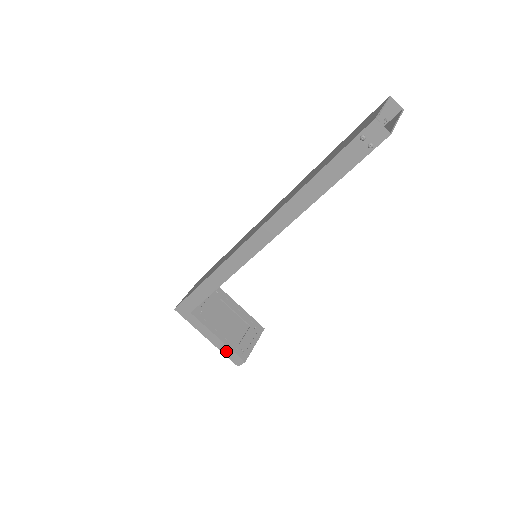
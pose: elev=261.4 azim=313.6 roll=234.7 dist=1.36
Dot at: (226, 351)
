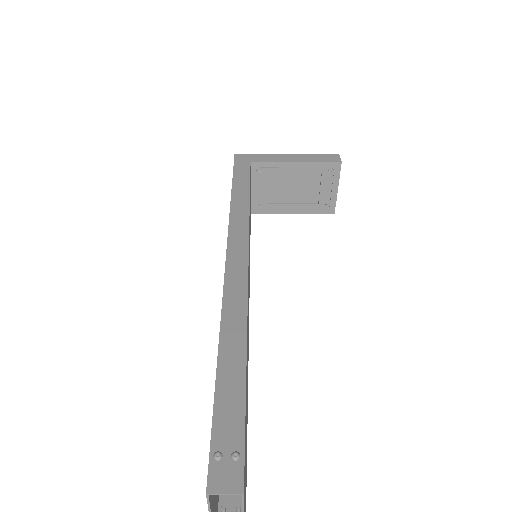
Dot at: occluded
